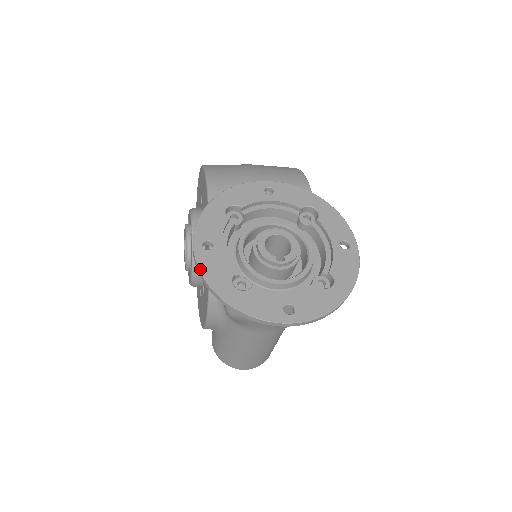
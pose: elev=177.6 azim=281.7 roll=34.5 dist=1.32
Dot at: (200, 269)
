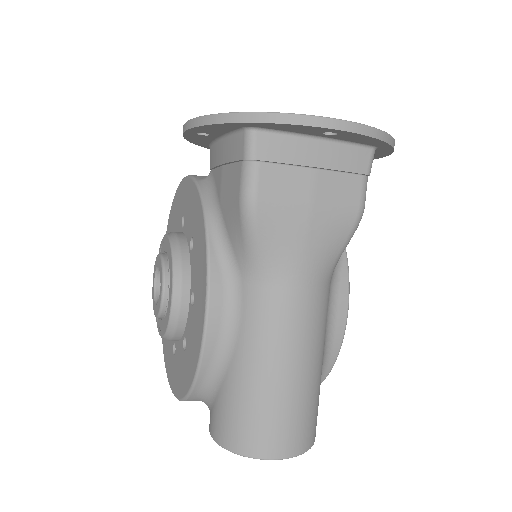
Dot at: (201, 116)
